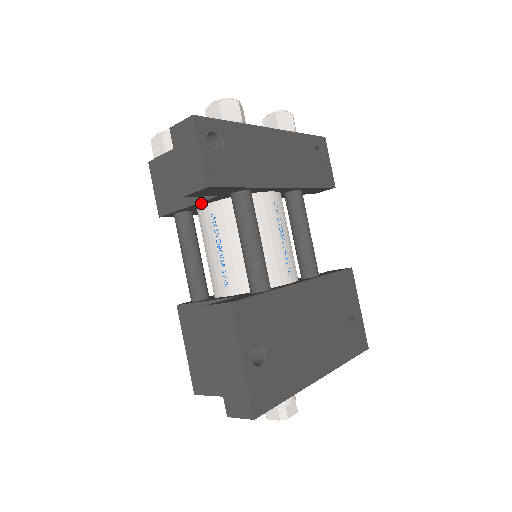
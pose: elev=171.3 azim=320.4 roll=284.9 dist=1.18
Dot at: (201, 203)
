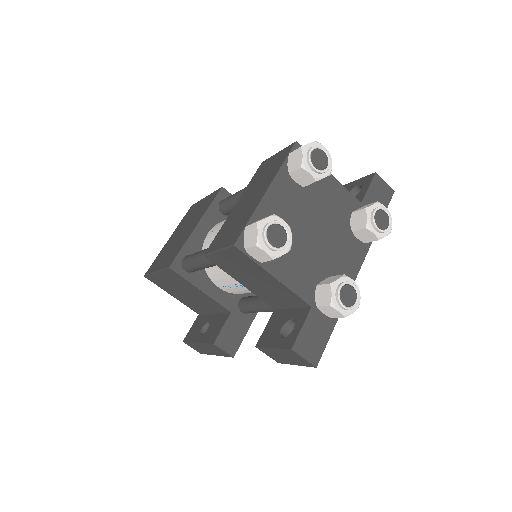
Dot at: occluded
